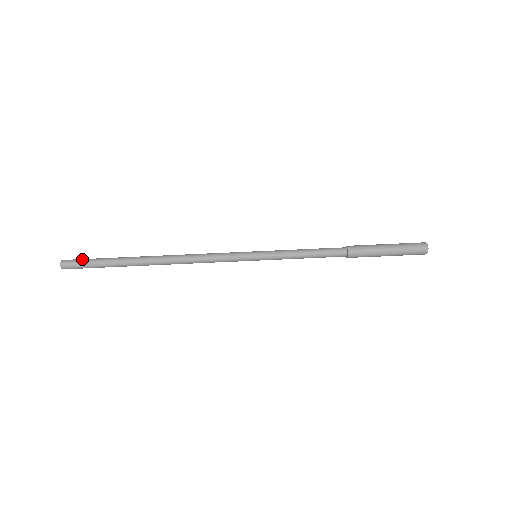
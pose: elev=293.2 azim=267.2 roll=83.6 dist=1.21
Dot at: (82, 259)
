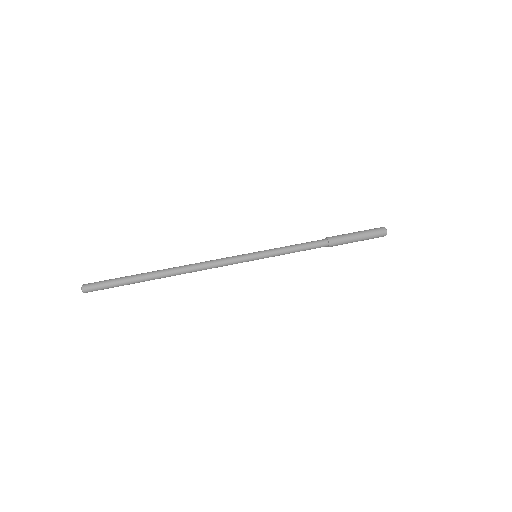
Dot at: (102, 282)
